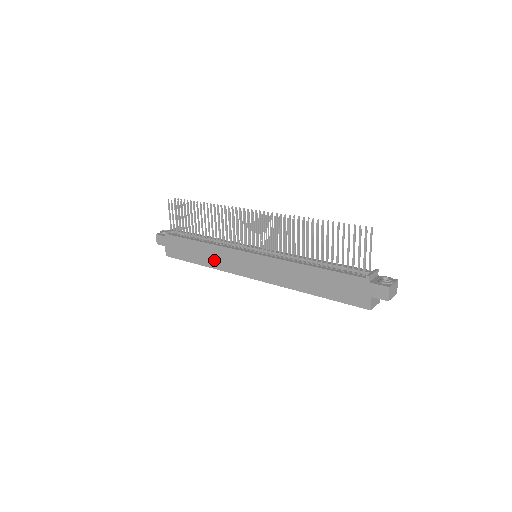
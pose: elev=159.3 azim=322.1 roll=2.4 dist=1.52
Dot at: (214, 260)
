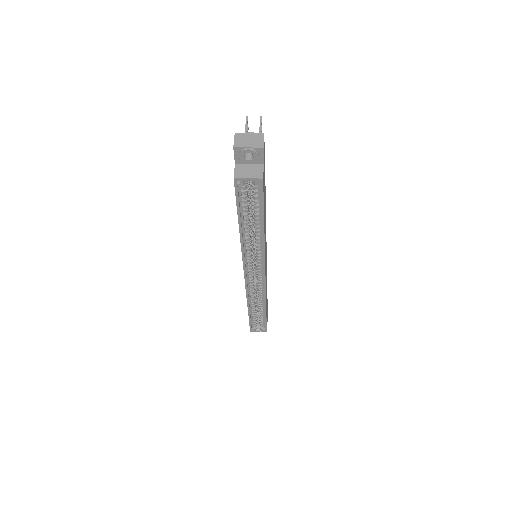
Dot at: occluded
